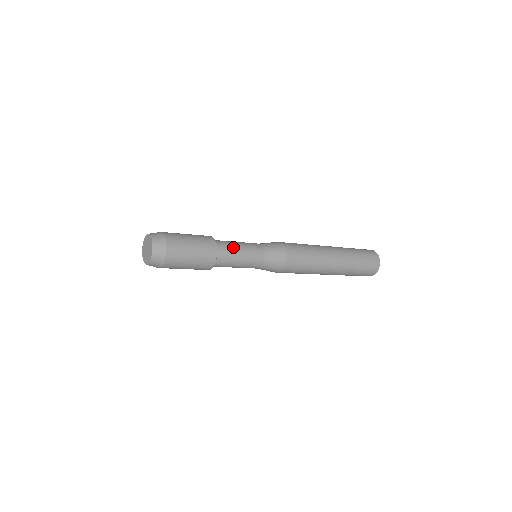
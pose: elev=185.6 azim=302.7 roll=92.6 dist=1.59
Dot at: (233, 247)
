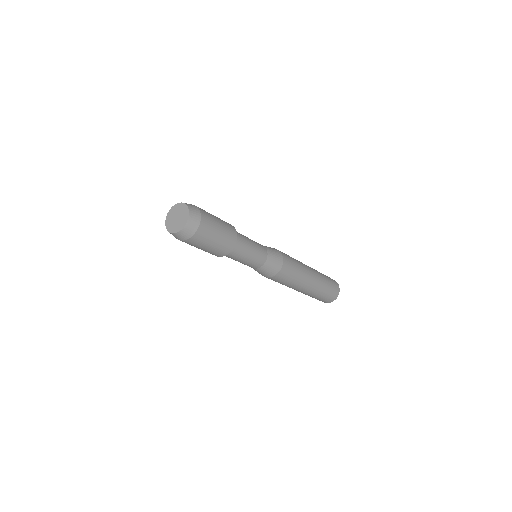
Dot at: (242, 235)
